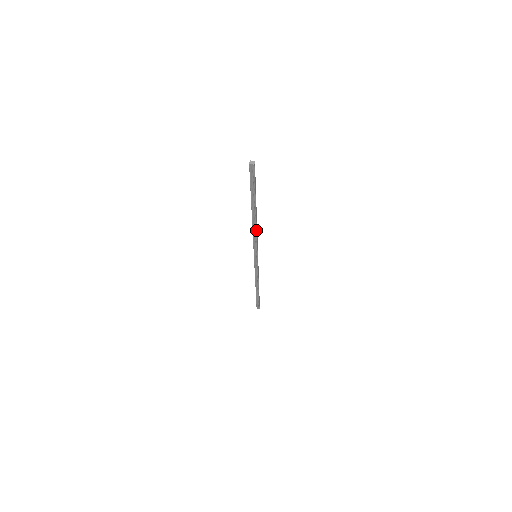
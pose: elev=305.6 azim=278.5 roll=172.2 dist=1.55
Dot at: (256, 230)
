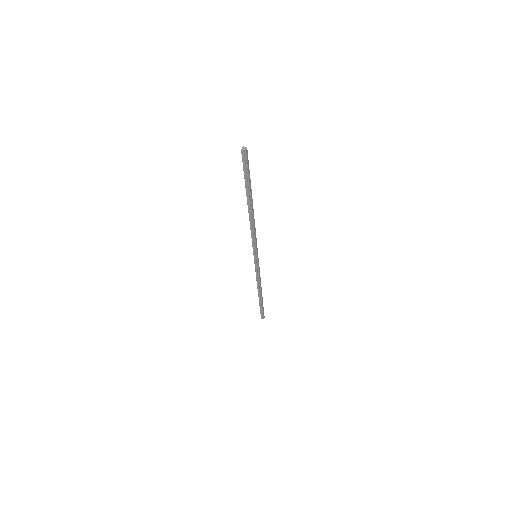
Dot at: (253, 225)
